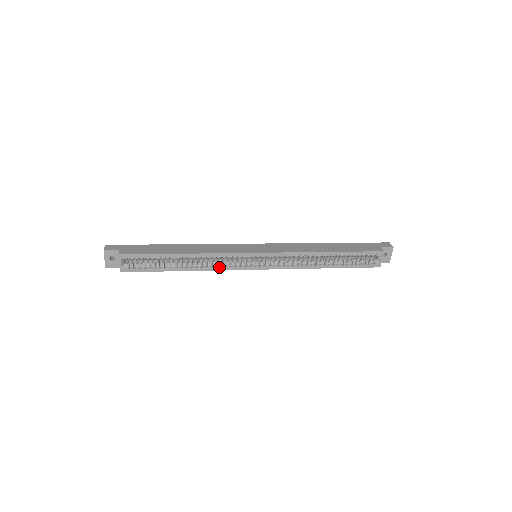
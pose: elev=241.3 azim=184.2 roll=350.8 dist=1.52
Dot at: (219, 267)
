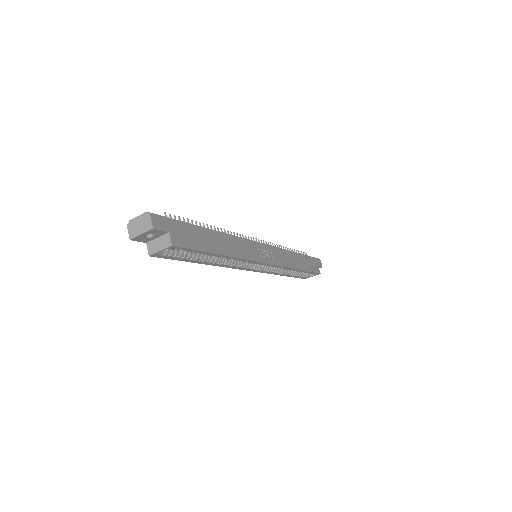
Dot at: (231, 266)
